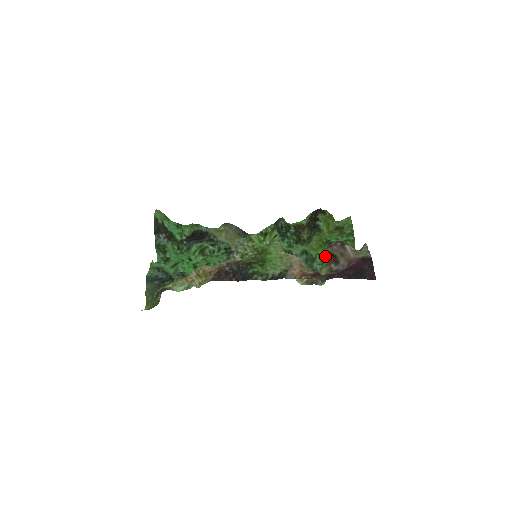
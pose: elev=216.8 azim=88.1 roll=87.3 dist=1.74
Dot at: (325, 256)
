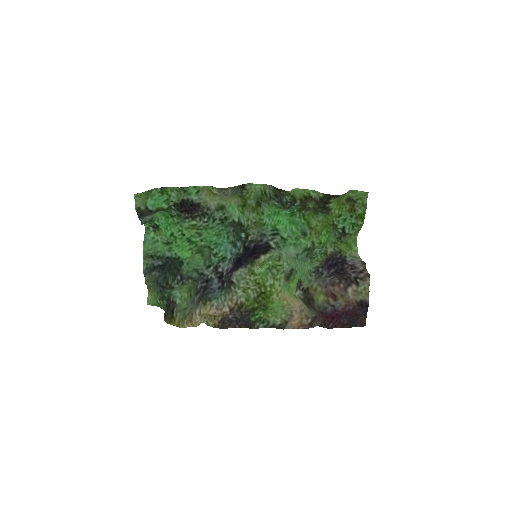
Dot at: (328, 239)
